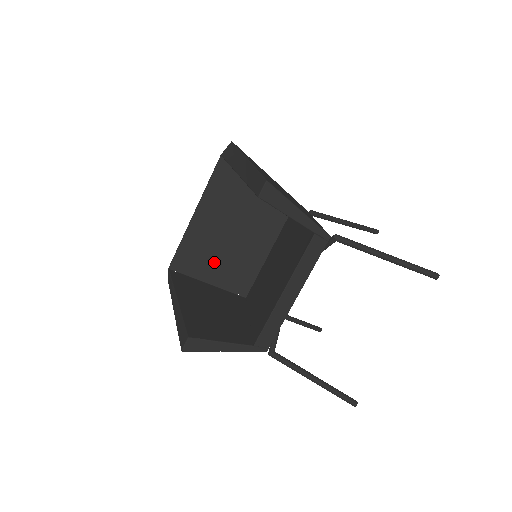
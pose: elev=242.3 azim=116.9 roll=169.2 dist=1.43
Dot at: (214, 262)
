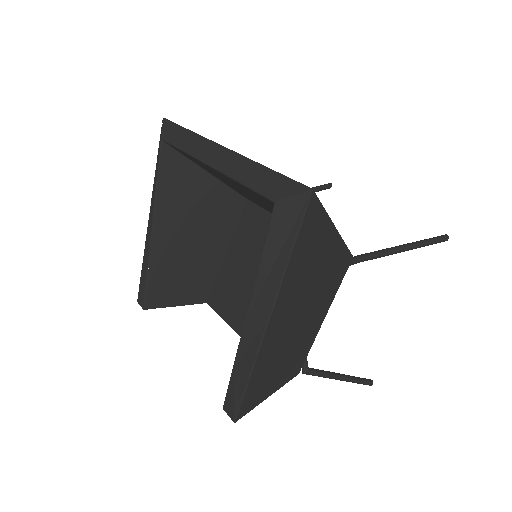
Dot at: (222, 179)
